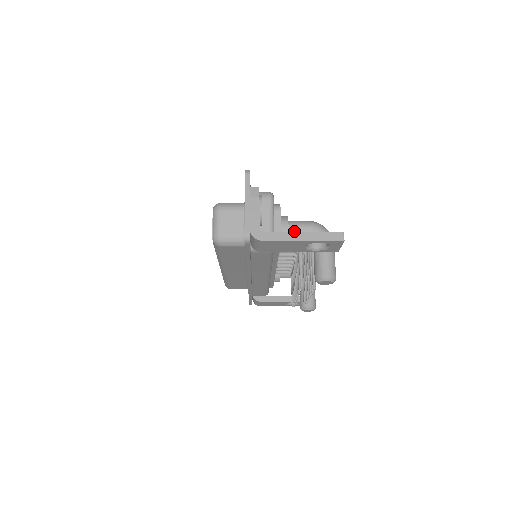
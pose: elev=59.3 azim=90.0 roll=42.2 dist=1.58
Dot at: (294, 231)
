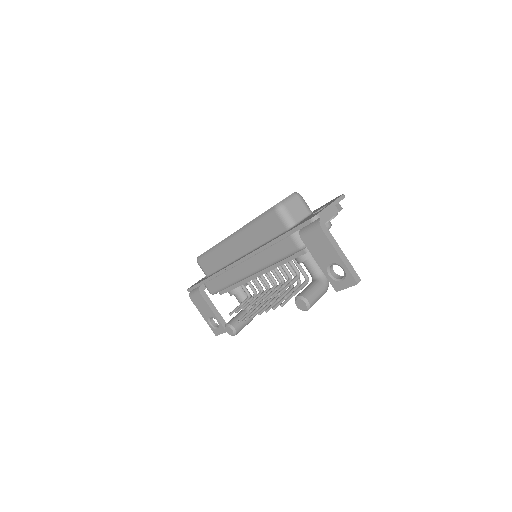
Dot at: occluded
